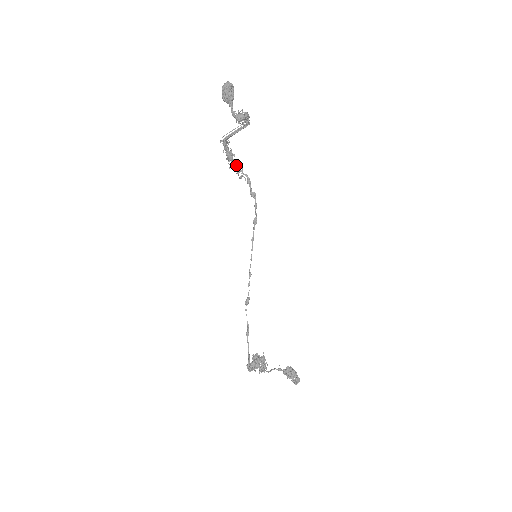
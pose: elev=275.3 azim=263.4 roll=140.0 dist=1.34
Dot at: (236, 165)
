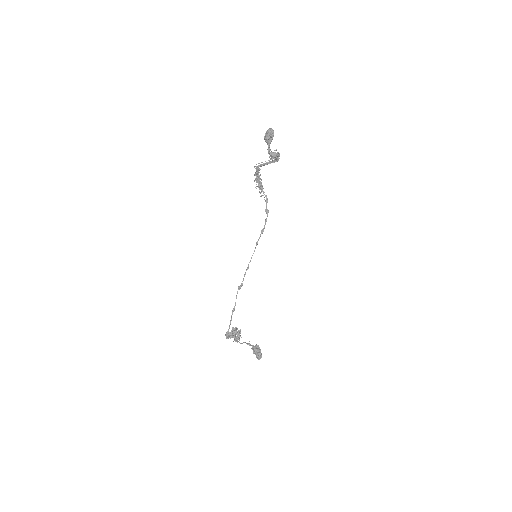
Dot at: (261, 186)
